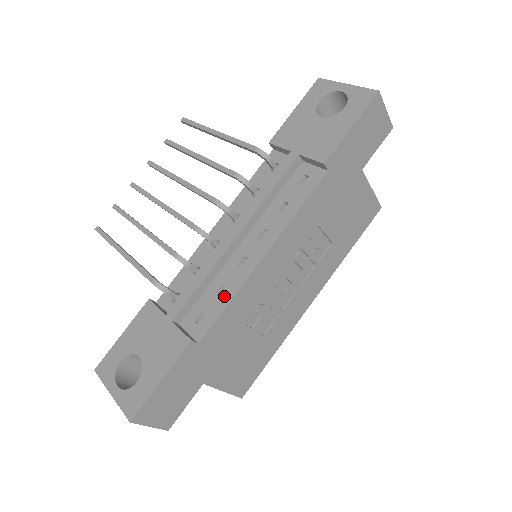
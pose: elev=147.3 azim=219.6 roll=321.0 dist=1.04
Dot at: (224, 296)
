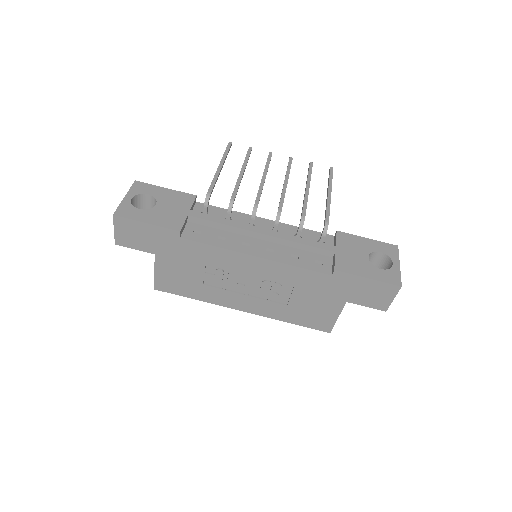
Dot at: (218, 241)
